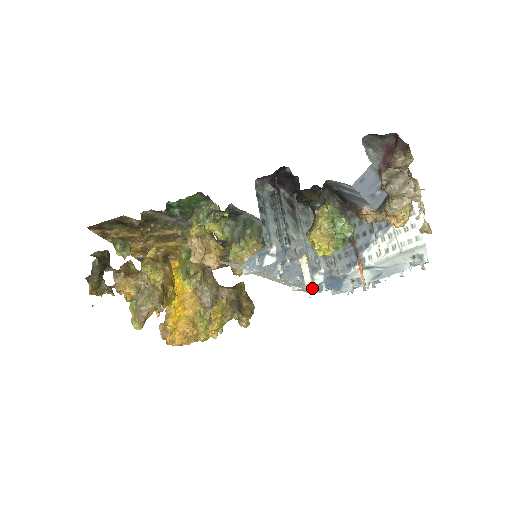
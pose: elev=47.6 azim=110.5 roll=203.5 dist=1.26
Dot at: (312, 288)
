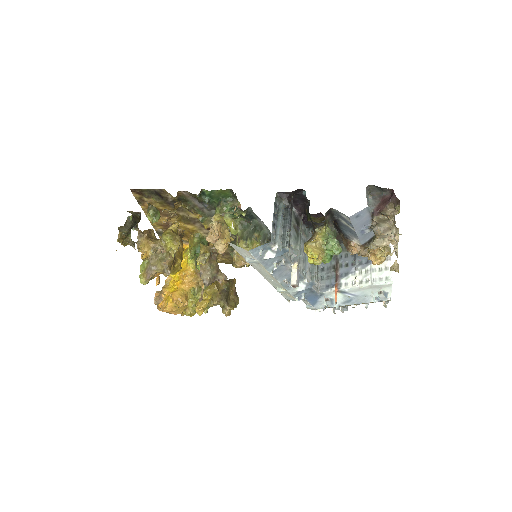
Dot at: (293, 294)
